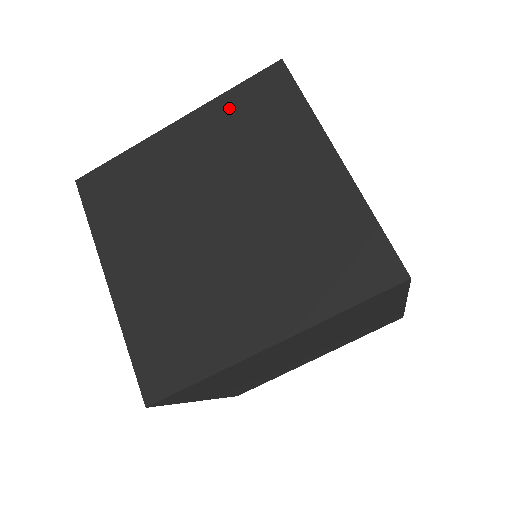
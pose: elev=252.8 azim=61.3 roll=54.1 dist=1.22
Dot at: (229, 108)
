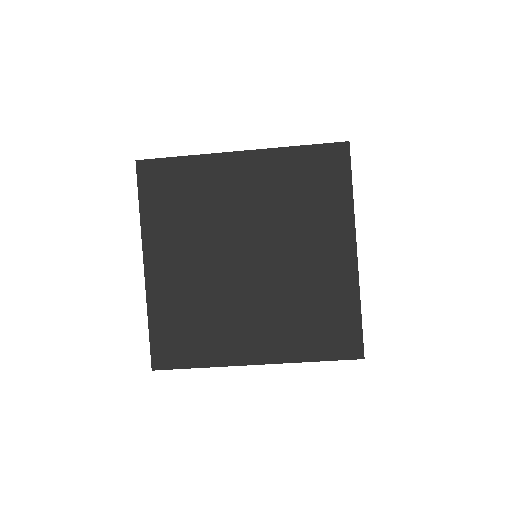
Dot at: (290, 163)
